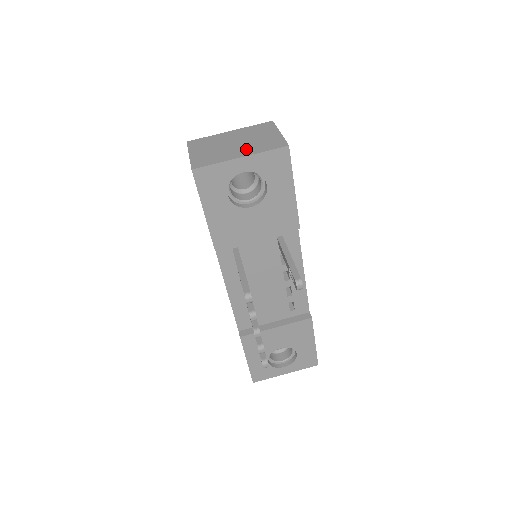
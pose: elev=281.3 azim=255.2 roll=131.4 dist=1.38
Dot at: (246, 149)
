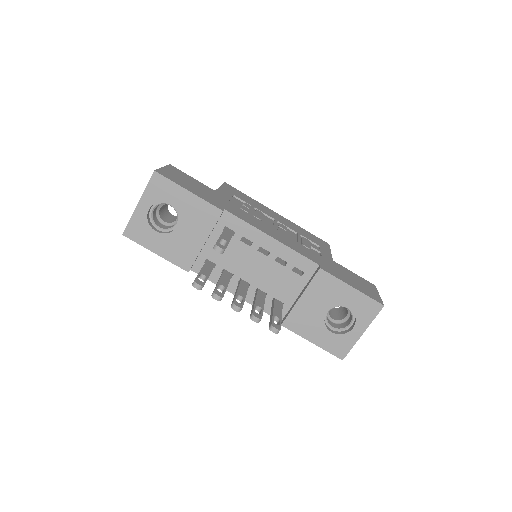
Dot at: occluded
